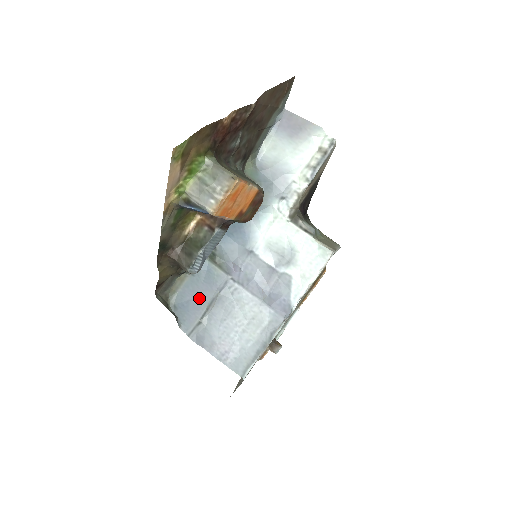
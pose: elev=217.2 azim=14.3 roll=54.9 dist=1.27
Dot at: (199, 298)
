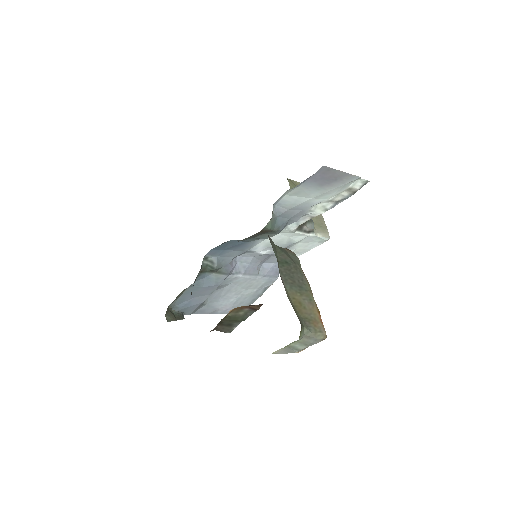
Dot at: (200, 296)
